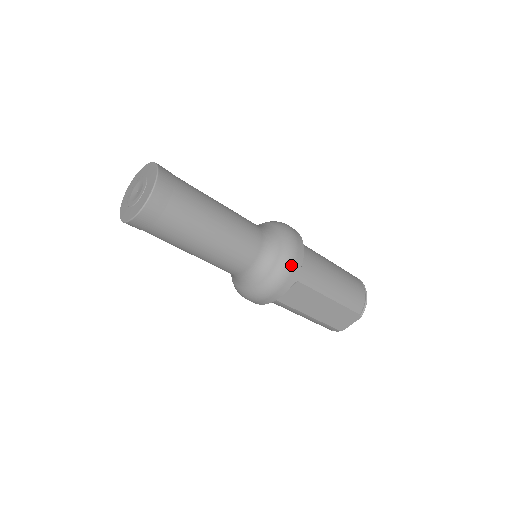
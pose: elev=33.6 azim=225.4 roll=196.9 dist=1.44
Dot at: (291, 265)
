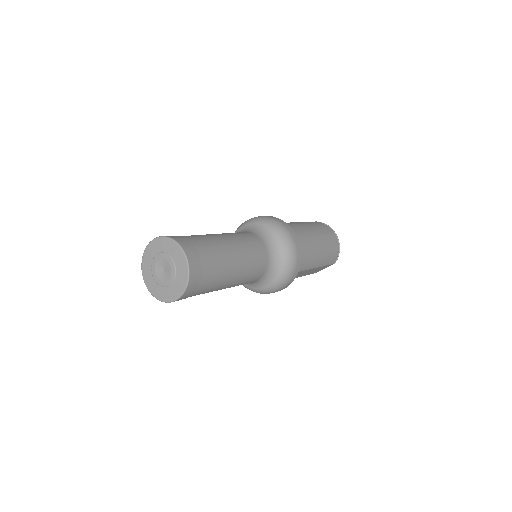
Dot at: (293, 271)
